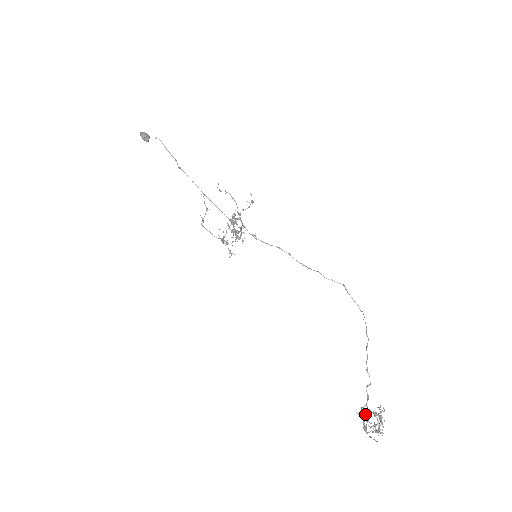
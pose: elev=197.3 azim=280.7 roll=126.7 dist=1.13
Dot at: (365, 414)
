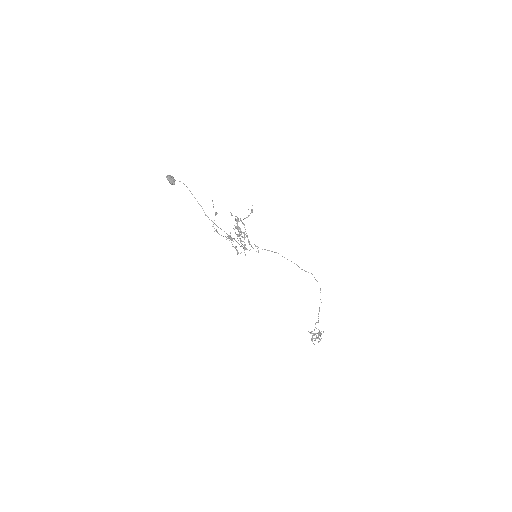
Dot at: (313, 333)
